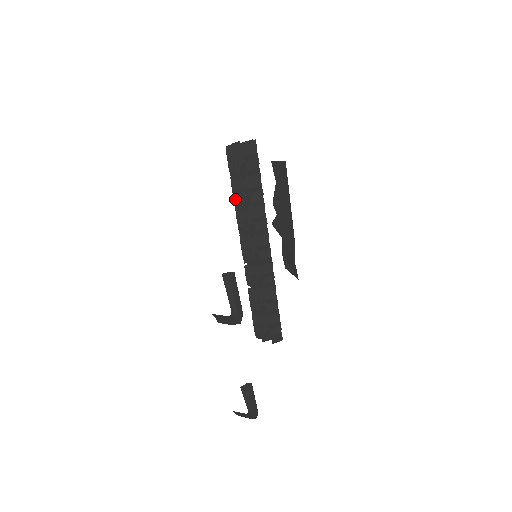
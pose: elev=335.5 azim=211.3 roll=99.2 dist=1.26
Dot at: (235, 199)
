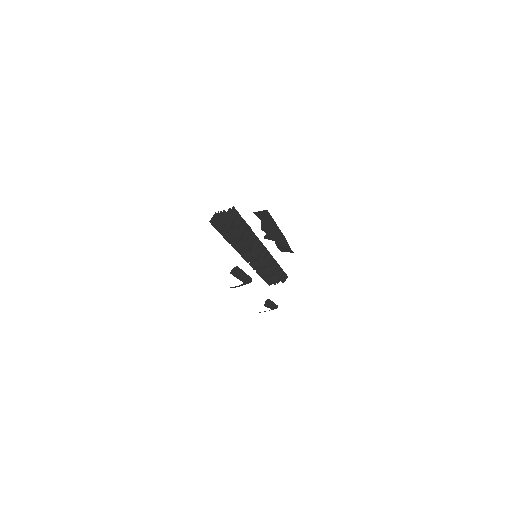
Dot at: (229, 241)
